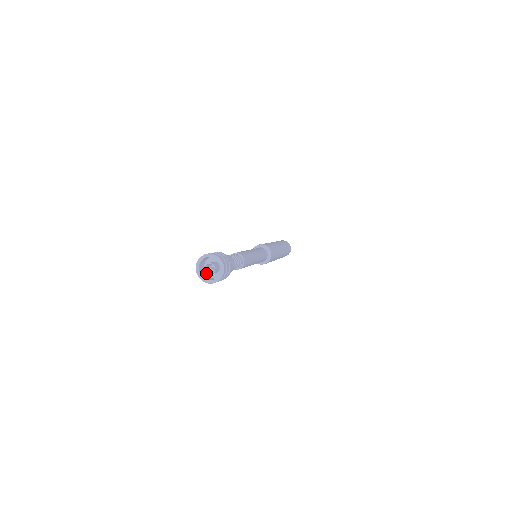
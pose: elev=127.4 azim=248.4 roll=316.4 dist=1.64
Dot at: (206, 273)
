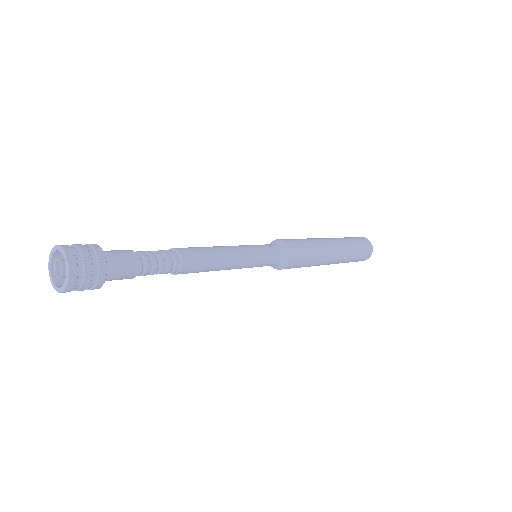
Dot at: occluded
